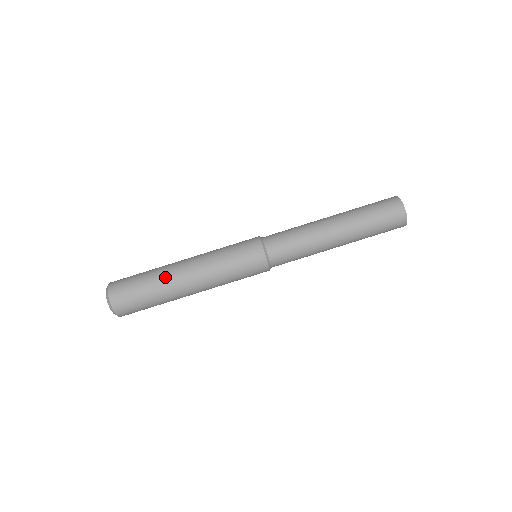
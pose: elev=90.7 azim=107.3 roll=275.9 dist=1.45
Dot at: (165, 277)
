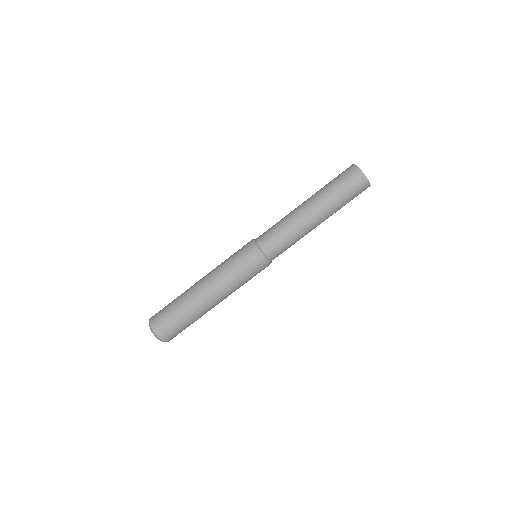
Dot at: (192, 302)
